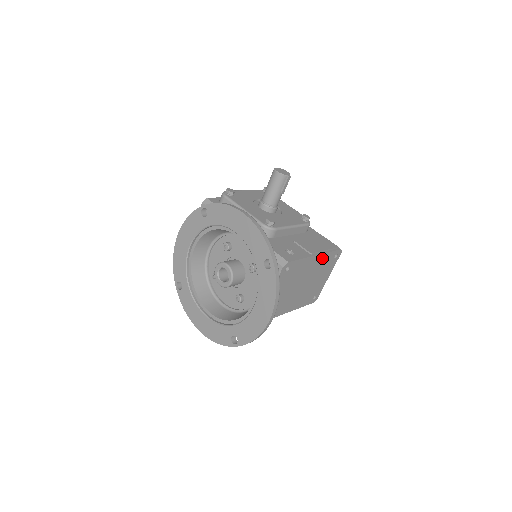
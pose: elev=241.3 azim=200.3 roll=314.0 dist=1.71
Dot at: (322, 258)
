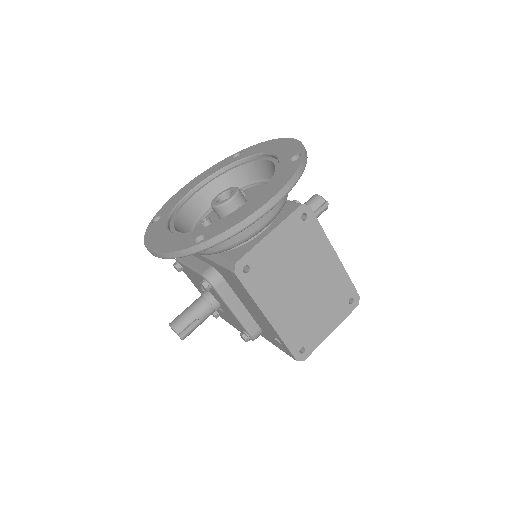
Dot at: (338, 274)
